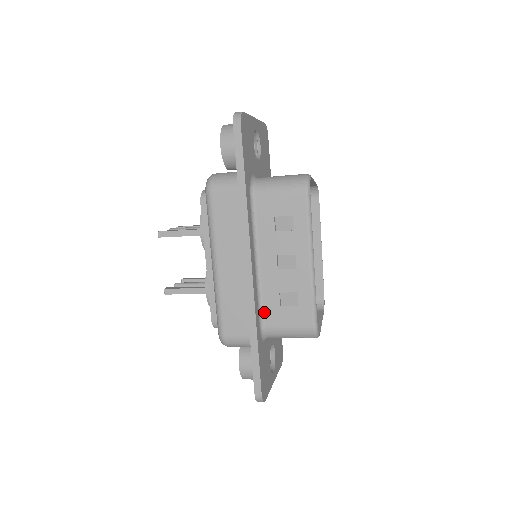
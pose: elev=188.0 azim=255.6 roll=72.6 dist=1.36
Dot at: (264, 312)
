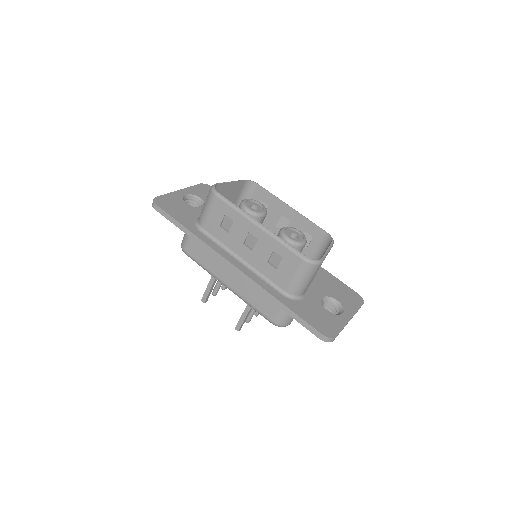
Dot at: (275, 283)
